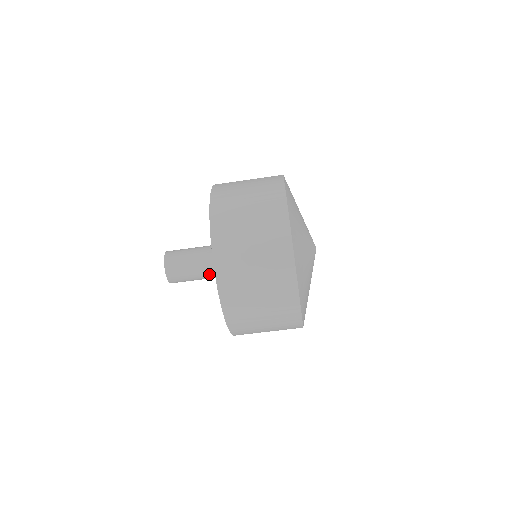
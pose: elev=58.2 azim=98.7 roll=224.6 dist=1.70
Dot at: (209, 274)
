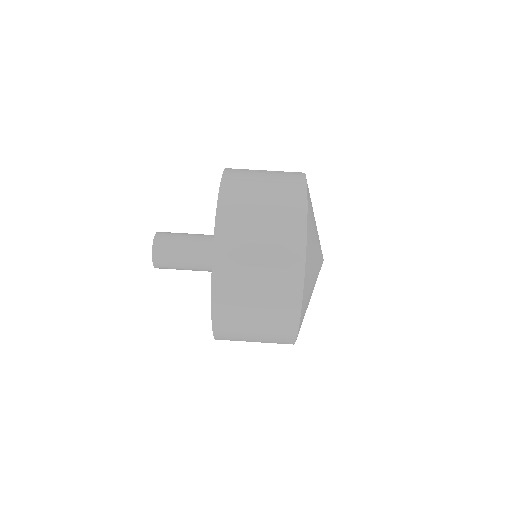
Dot at: (202, 243)
